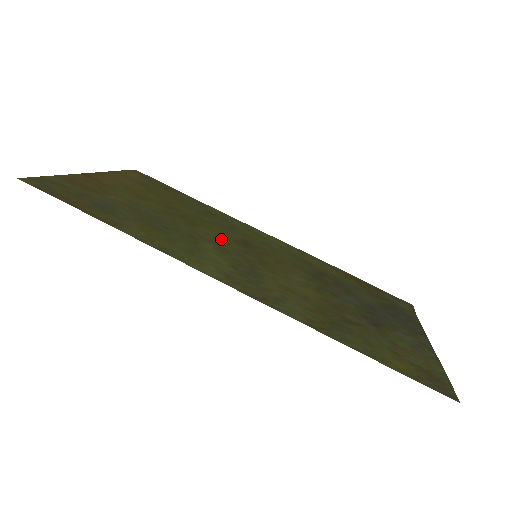
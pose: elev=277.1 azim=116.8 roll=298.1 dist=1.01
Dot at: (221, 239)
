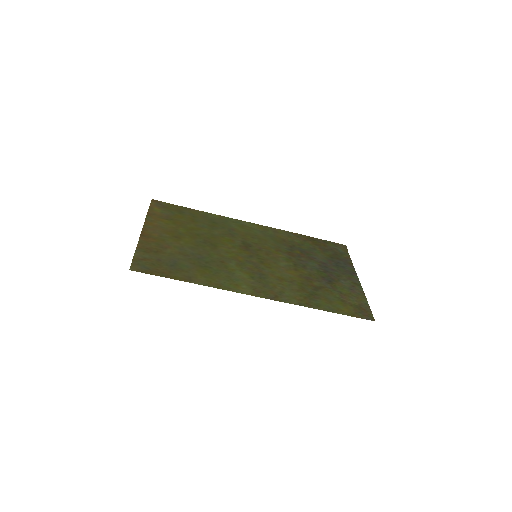
Dot at: (234, 252)
